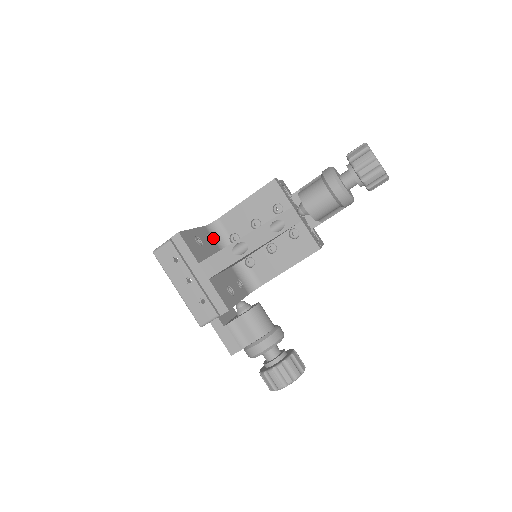
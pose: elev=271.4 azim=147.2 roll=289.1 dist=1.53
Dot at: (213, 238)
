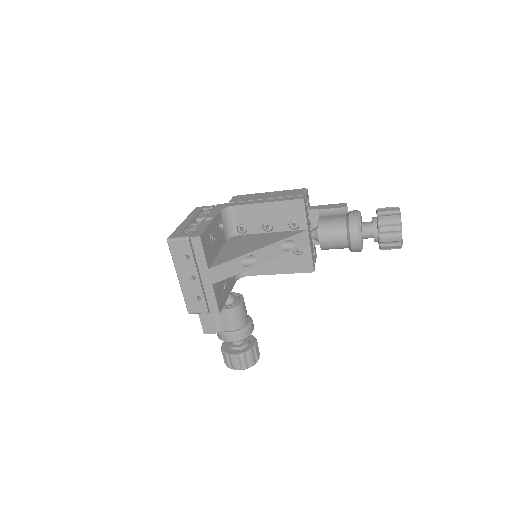
Dot at: (223, 224)
